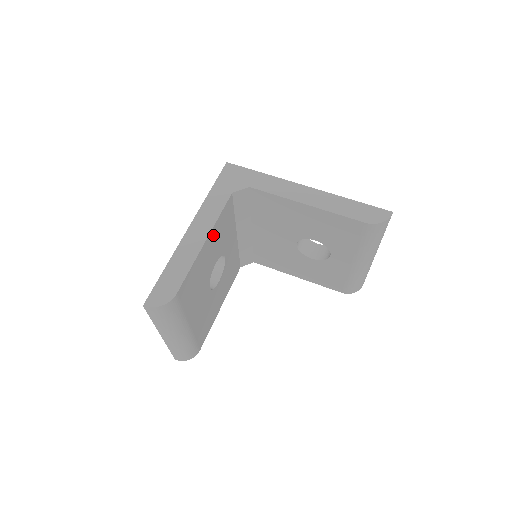
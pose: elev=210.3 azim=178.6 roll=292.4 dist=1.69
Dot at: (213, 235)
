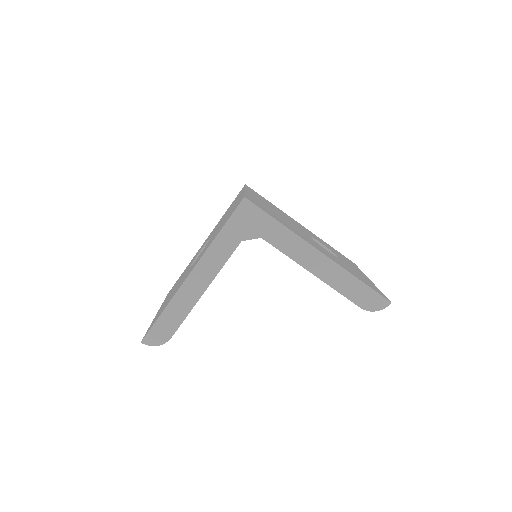
Dot at: occluded
